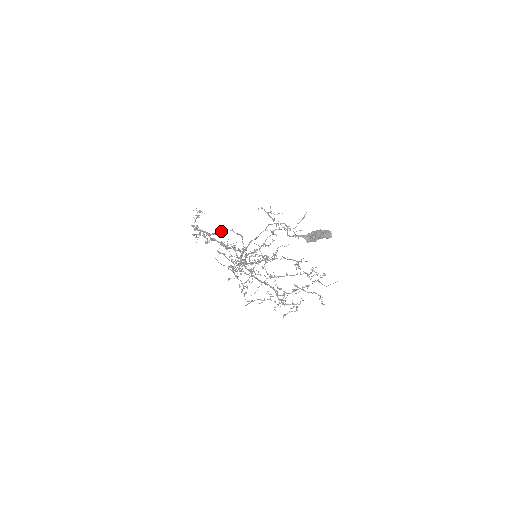
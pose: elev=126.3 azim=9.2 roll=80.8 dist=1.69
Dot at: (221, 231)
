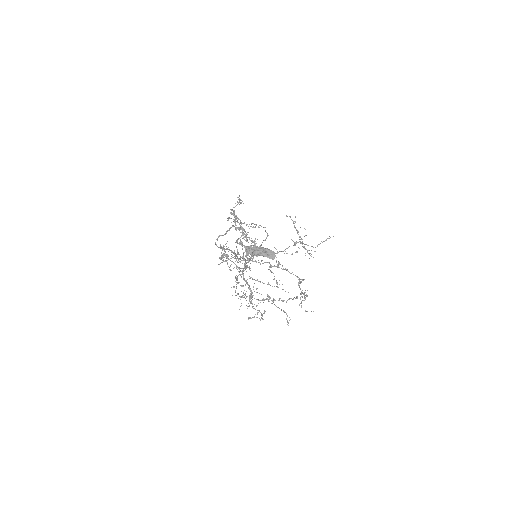
Dot at: (256, 224)
